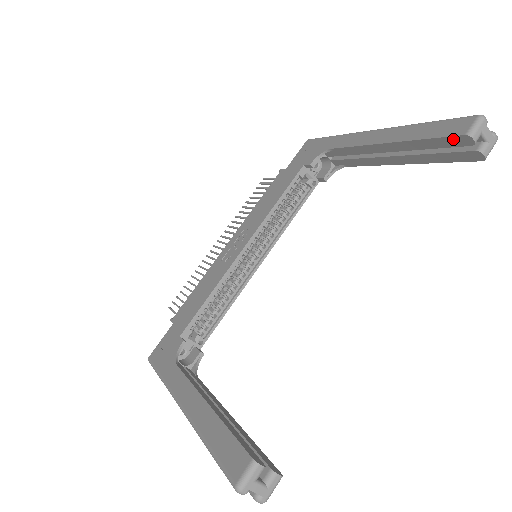
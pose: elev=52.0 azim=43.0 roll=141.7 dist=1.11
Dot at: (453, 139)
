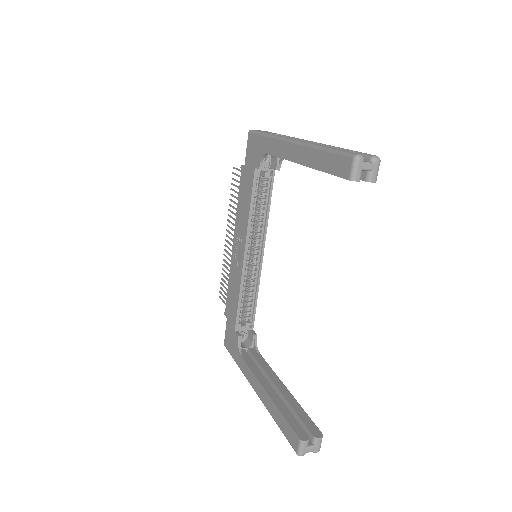
Dot at: (343, 178)
